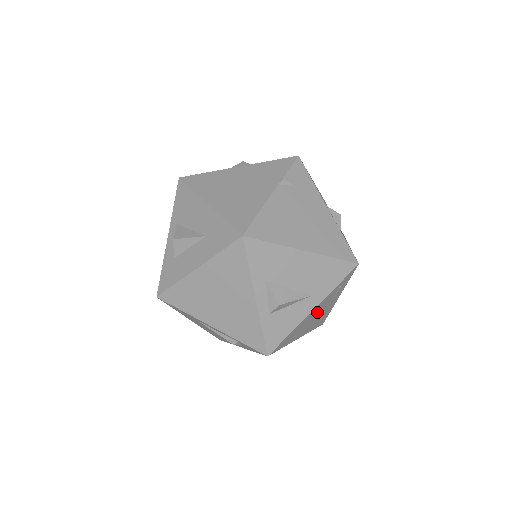
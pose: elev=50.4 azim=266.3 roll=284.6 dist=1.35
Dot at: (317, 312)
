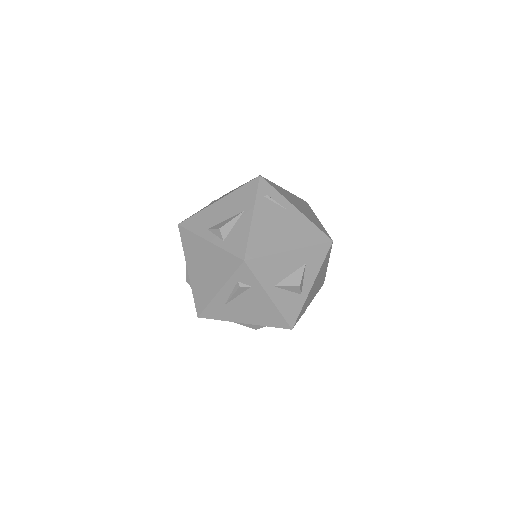
Dot at: (272, 221)
